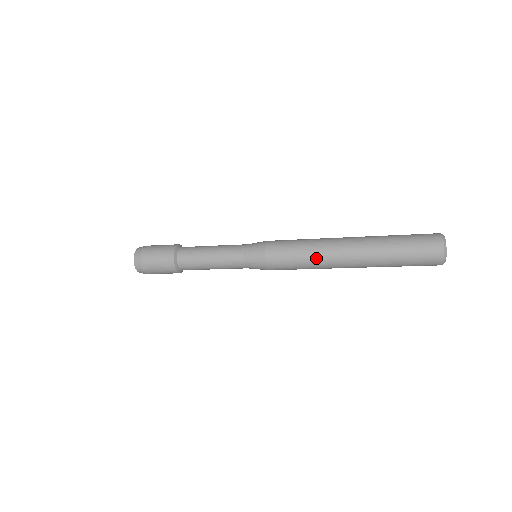
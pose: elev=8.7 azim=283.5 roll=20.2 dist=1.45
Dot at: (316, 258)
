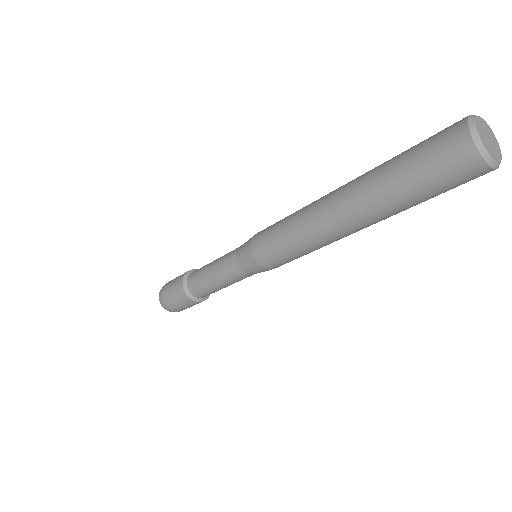
Dot at: (313, 245)
